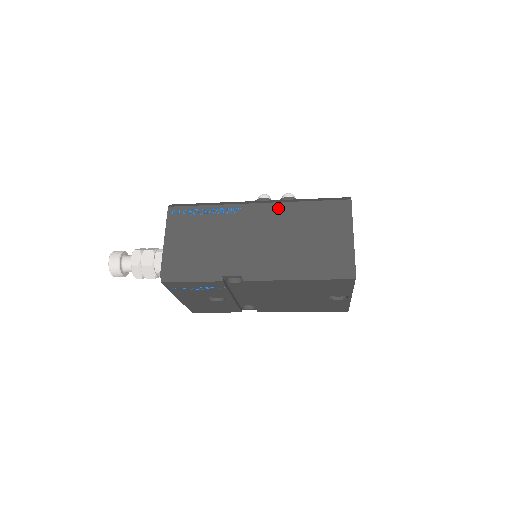
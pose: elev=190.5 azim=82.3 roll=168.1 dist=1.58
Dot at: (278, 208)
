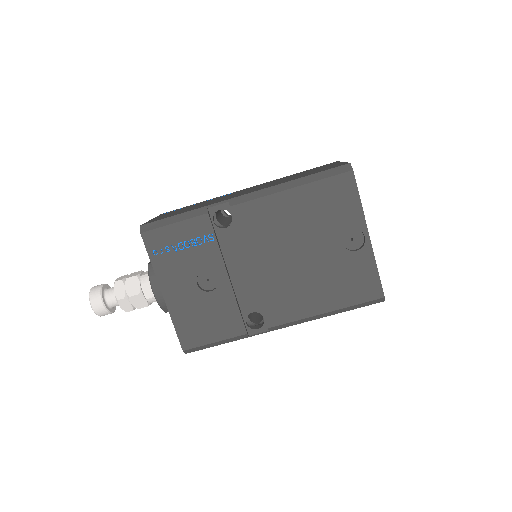
Dot at: (267, 182)
